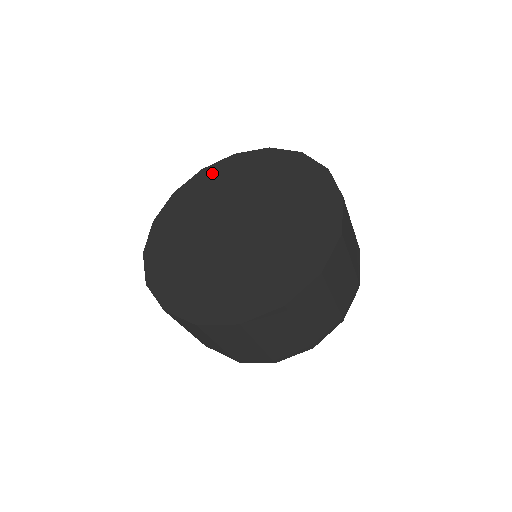
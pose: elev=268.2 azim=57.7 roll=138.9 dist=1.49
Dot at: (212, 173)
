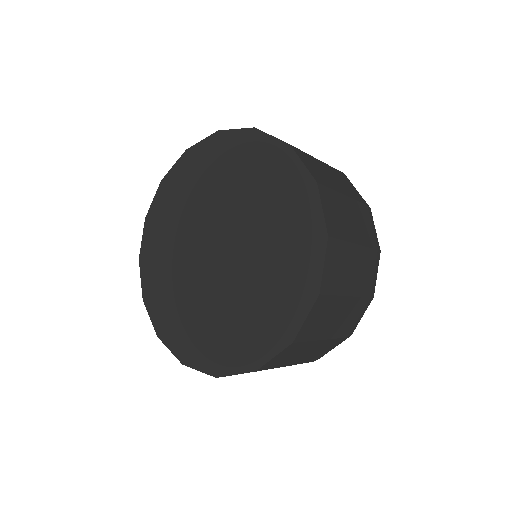
Dot at: (156, 215)
